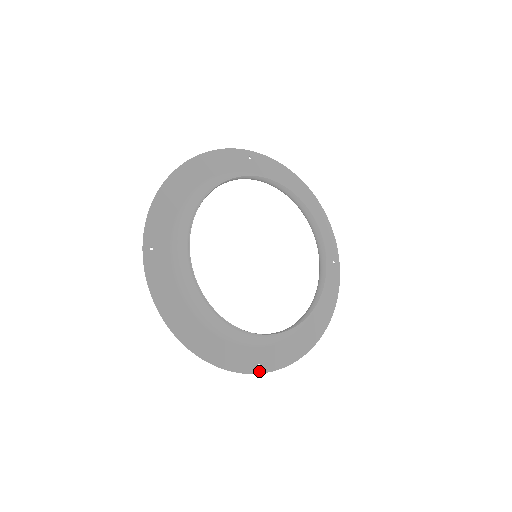
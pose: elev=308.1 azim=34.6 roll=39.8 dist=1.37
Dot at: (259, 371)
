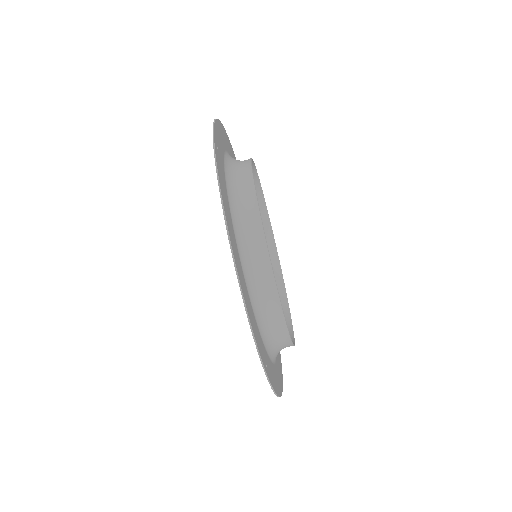
Dot at: occluded
